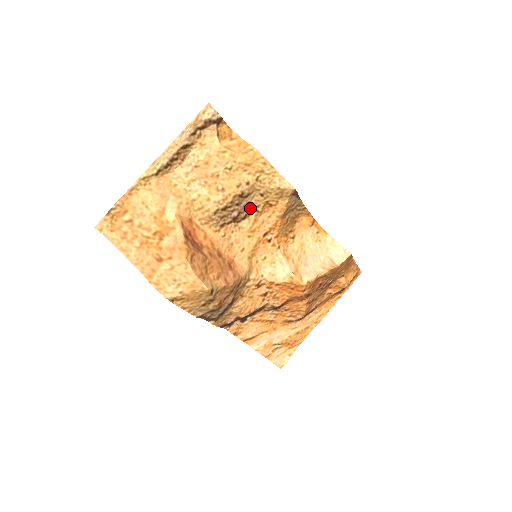
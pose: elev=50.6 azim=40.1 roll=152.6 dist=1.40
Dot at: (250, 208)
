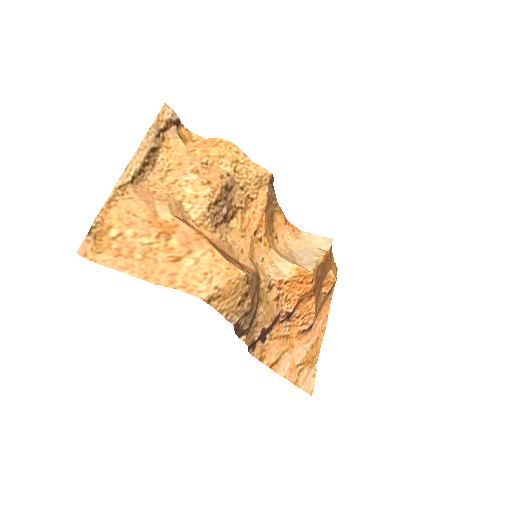
Dot at: (235, 205)
